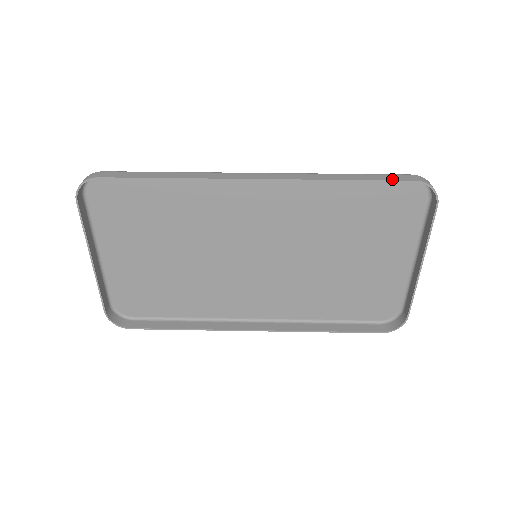
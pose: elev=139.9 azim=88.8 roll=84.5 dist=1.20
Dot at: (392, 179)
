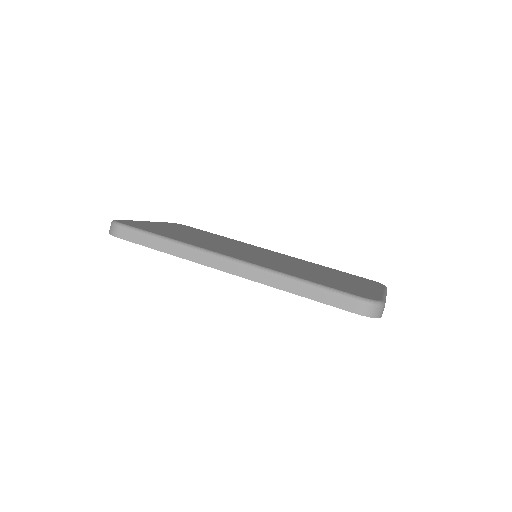
Dot at: (336, 305)
